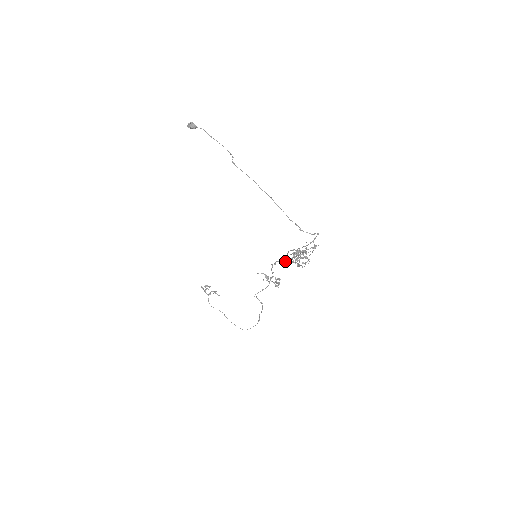
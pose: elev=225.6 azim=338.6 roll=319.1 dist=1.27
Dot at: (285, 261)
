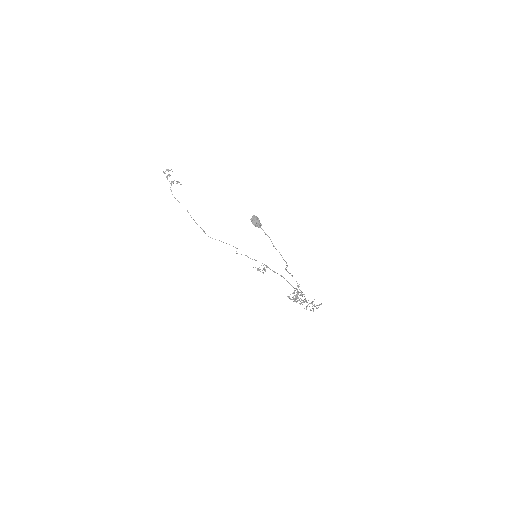
Dot at: occluded
